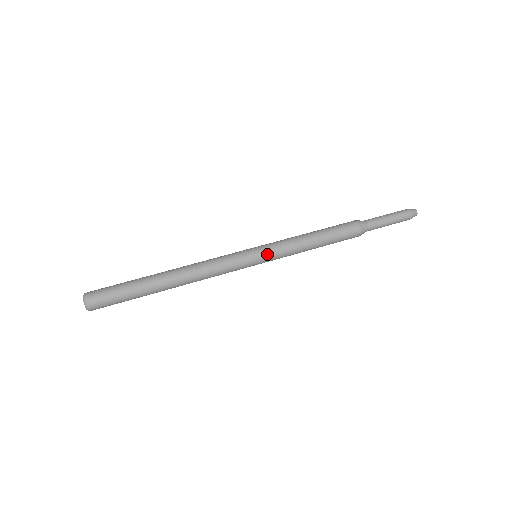
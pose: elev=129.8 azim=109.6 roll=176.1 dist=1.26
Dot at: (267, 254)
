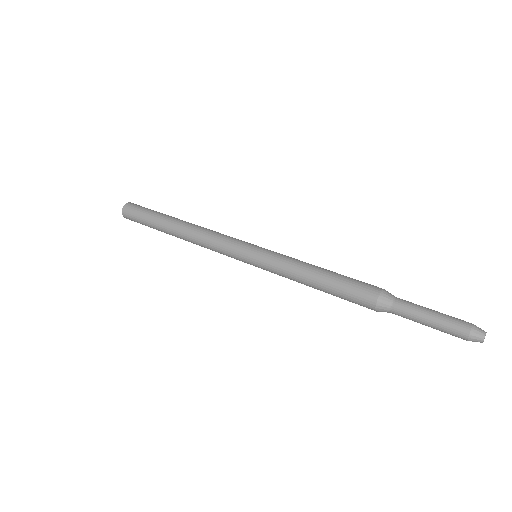
Dot at: (264, 251)
